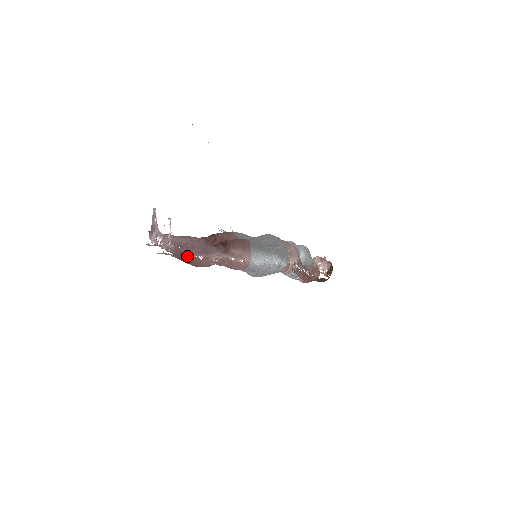
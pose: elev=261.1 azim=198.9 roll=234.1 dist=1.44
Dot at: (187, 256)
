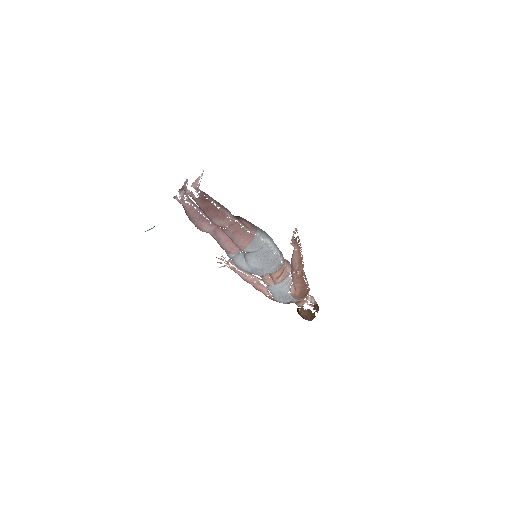
Dot at: (208, 202)
